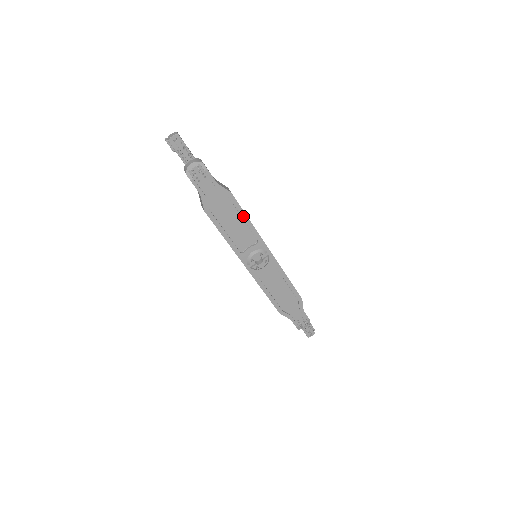
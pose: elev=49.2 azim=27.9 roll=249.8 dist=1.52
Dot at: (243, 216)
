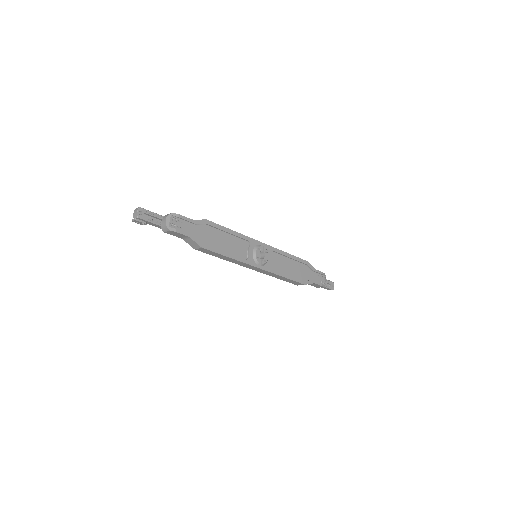
Dot at: (226, 231)
